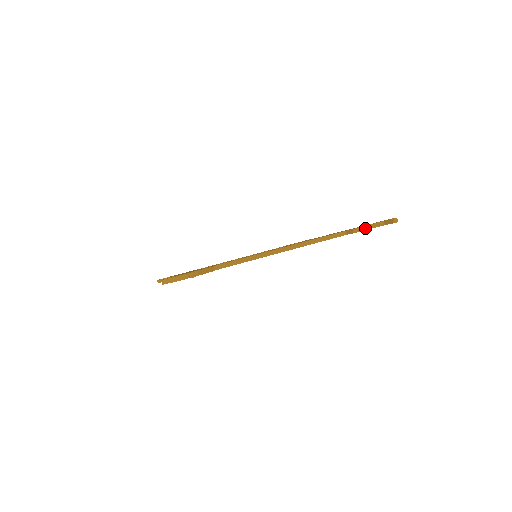
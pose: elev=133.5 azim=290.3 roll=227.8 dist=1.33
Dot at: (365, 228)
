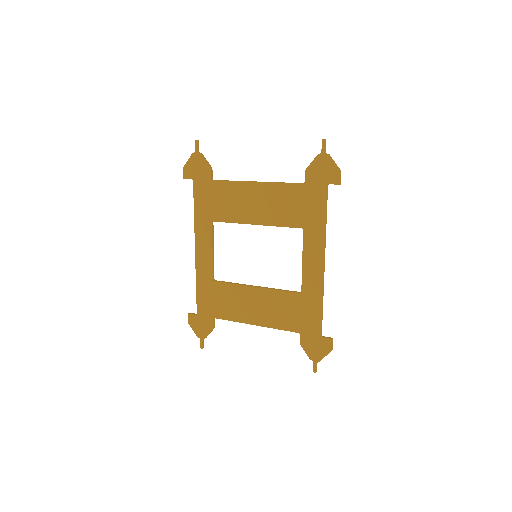
Dot at: (311, 163)
